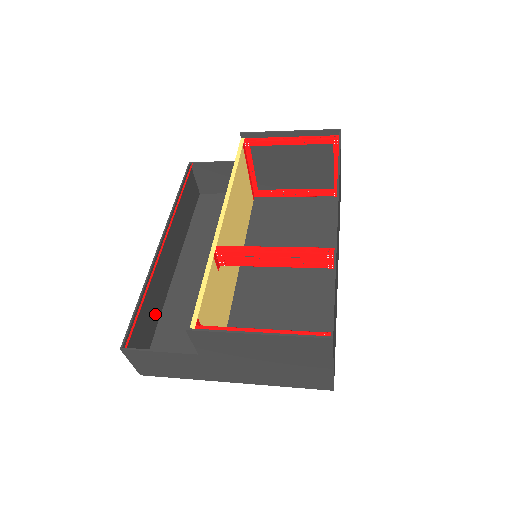
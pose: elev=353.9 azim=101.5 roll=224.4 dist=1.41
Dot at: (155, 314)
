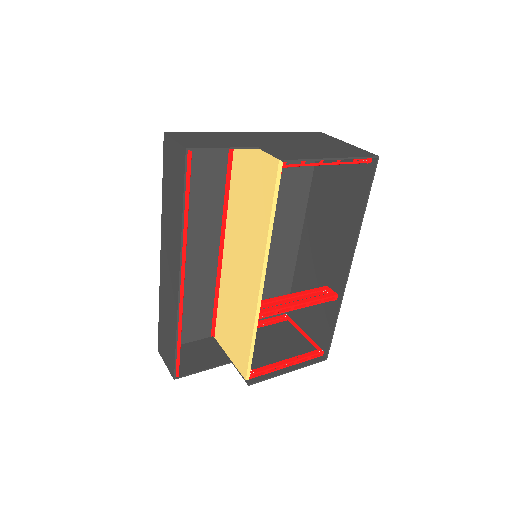
Dot at: (164, 314)
